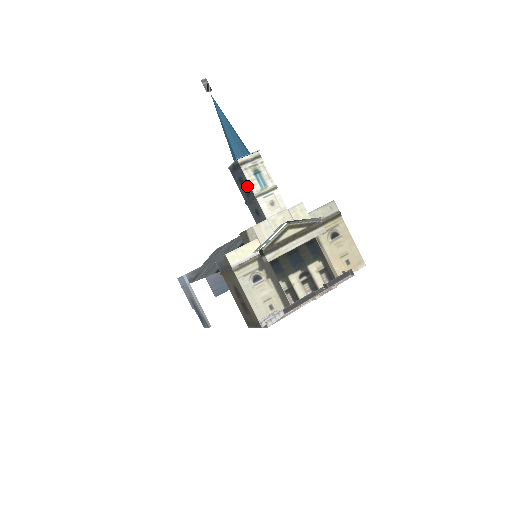
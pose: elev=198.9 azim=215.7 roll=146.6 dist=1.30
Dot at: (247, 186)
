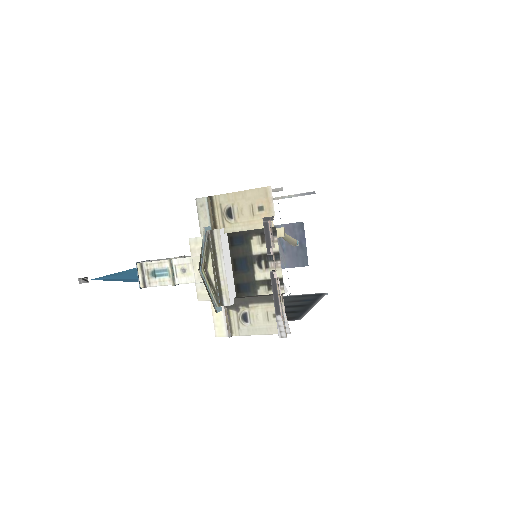
Dot at: (166, 285)
